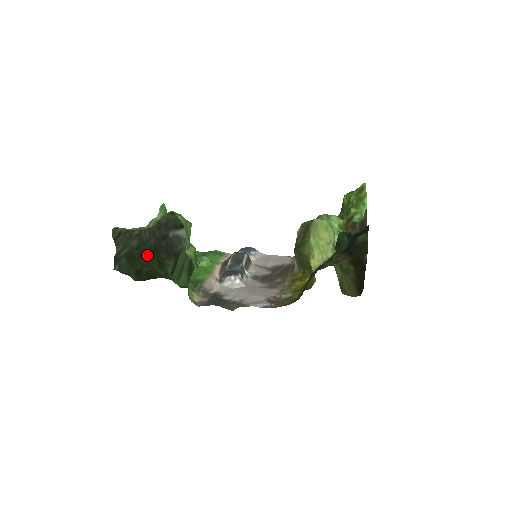
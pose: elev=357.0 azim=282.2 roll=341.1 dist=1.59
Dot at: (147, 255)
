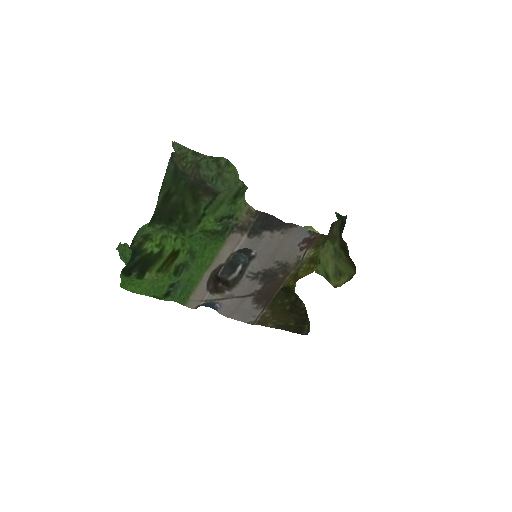
Dot at: (185, 185)
